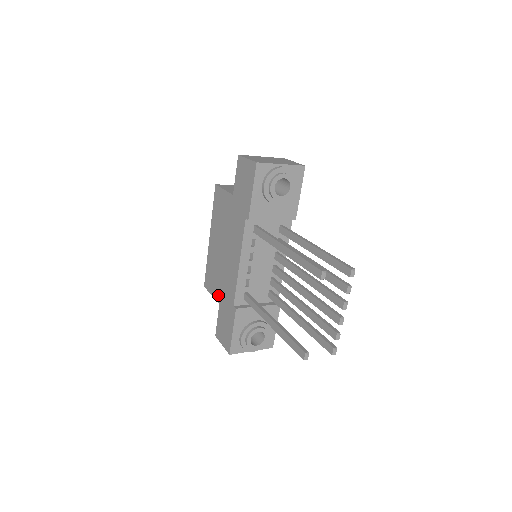
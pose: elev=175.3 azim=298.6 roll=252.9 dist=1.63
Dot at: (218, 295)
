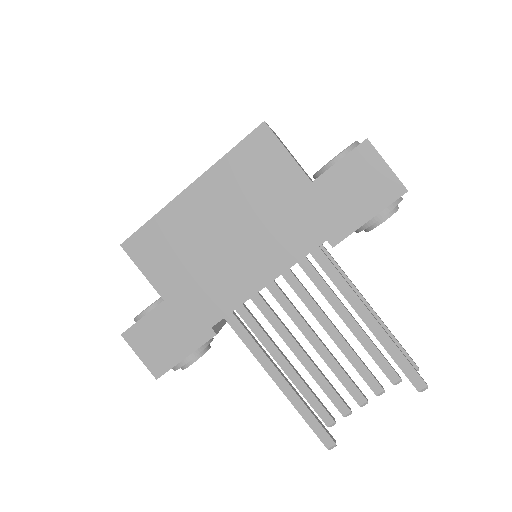
Dot at: (168, 287)
